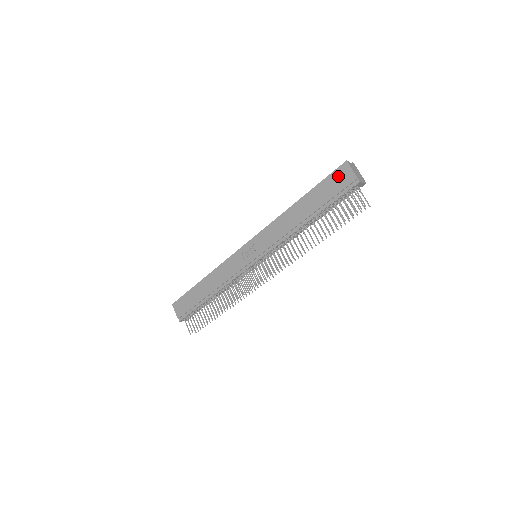
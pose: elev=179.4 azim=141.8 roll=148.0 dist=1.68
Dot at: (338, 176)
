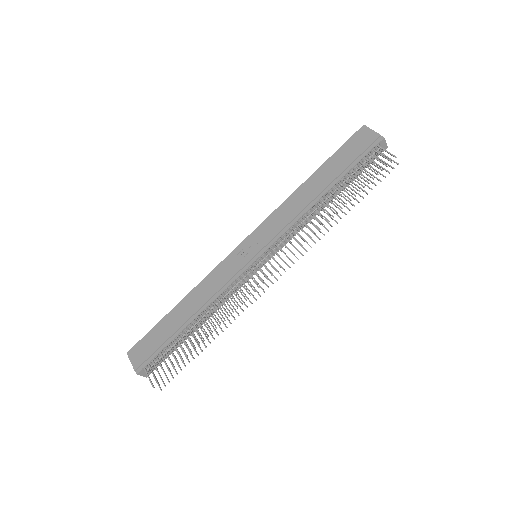
Dot at: (356, 140)
